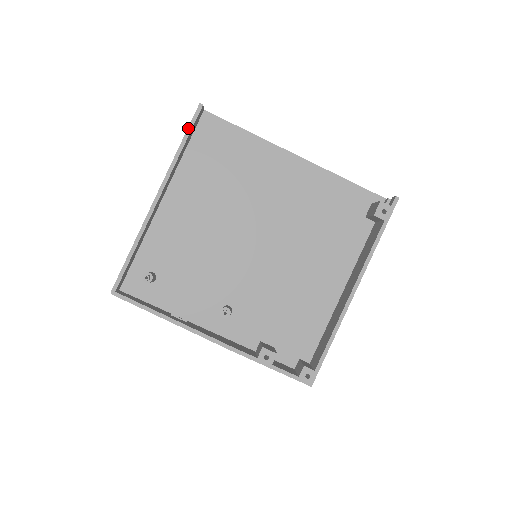
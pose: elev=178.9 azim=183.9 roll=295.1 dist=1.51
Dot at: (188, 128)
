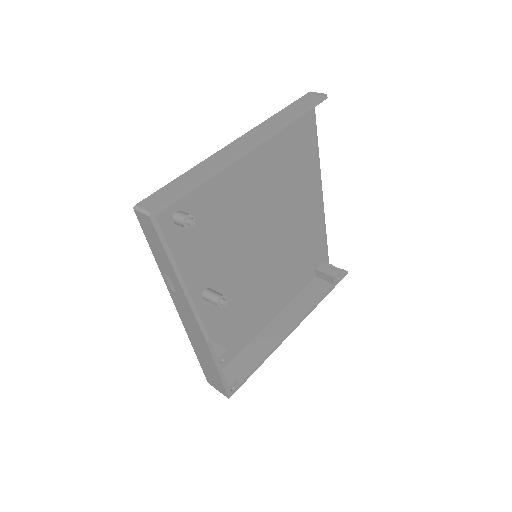
Dot at: (309, 106)
